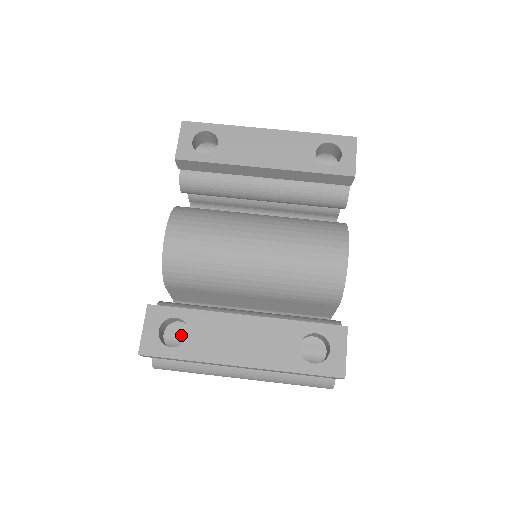
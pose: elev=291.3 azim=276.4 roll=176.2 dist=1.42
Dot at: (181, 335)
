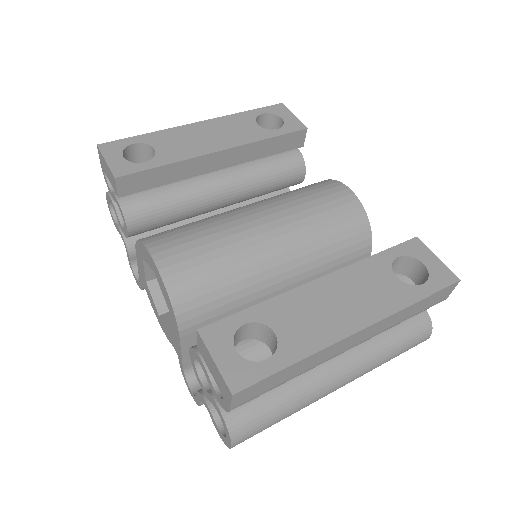
Dot at: occluded
